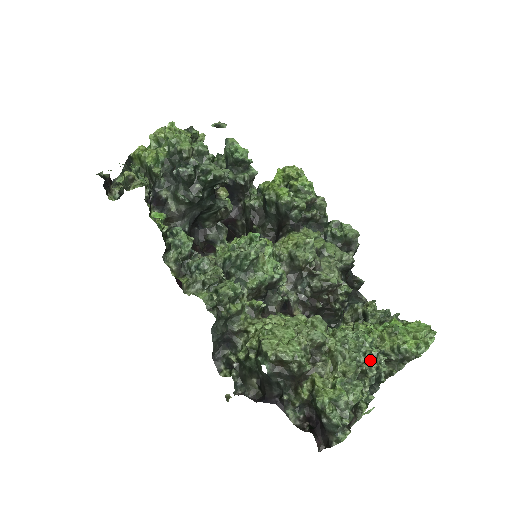
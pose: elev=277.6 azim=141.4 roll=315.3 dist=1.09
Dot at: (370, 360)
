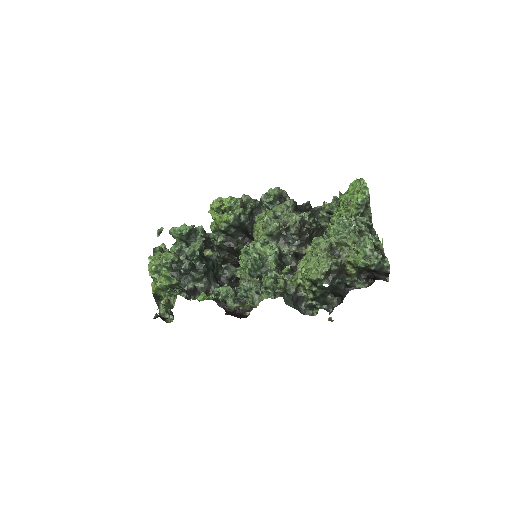
Dot at: (355, 224)
